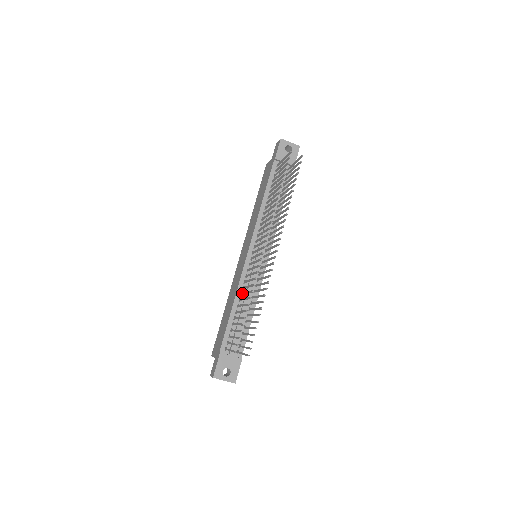
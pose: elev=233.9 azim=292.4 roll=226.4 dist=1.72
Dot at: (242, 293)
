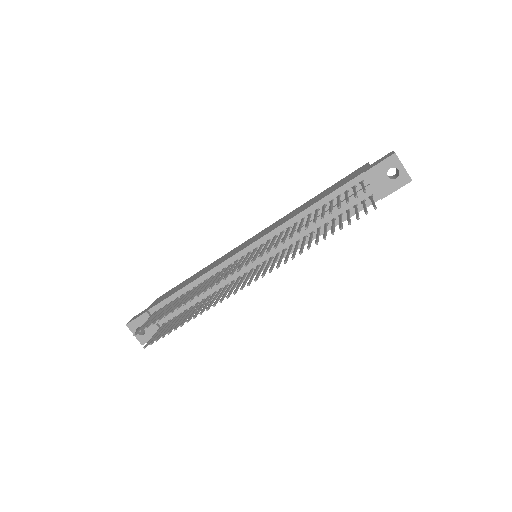
Dot at: (203, 282)
